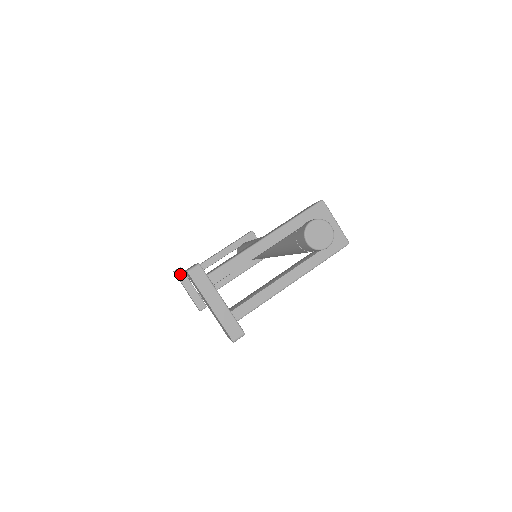
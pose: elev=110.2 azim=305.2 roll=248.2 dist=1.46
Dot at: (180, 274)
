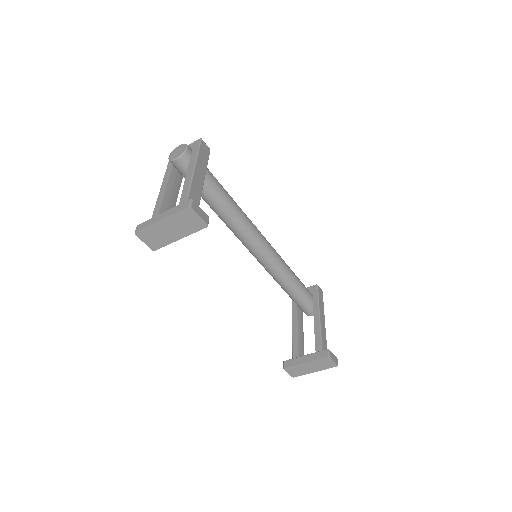
Dot at: (288, 364)
